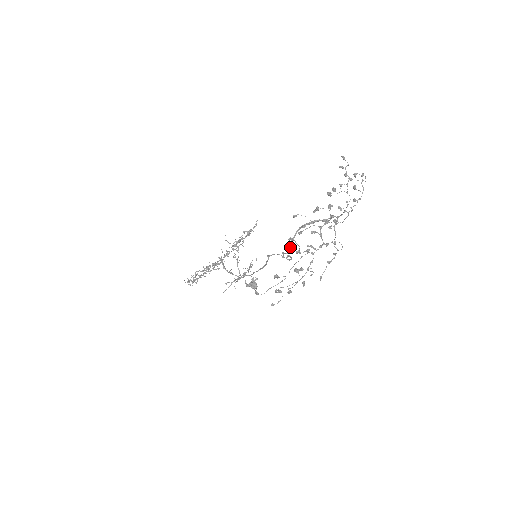
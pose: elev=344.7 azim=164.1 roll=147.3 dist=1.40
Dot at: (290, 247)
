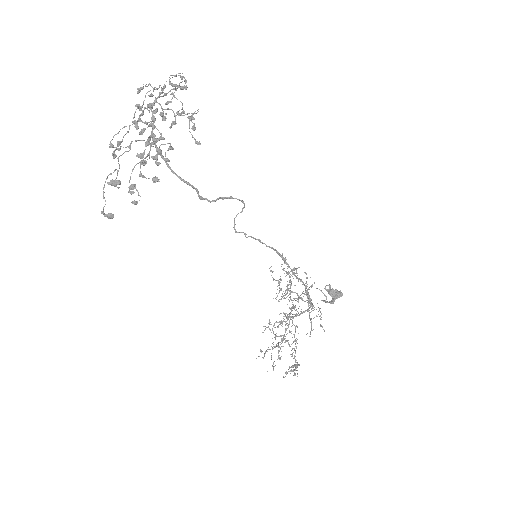
Dot at: occluded
